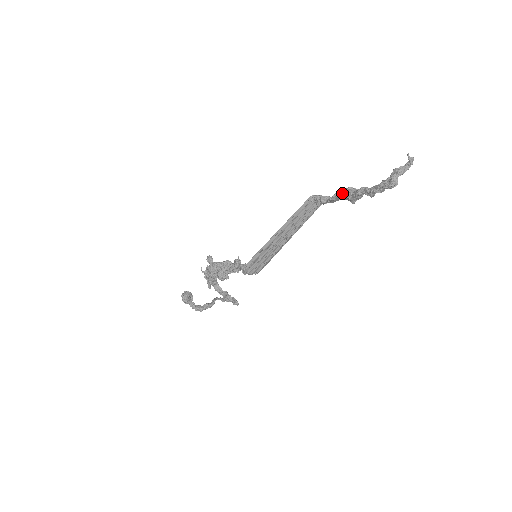
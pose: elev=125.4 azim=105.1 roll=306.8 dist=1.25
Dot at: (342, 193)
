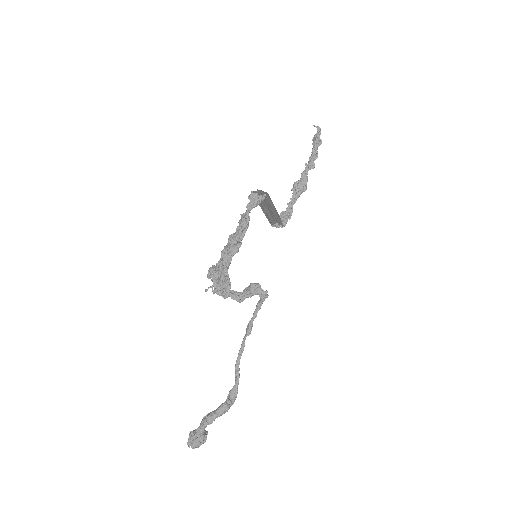
Dot at: (292, 190)
